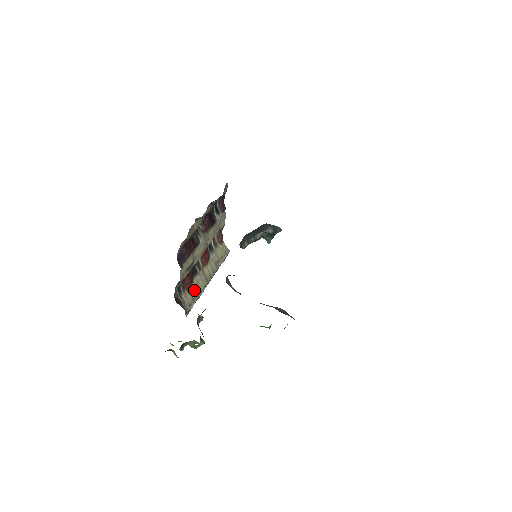
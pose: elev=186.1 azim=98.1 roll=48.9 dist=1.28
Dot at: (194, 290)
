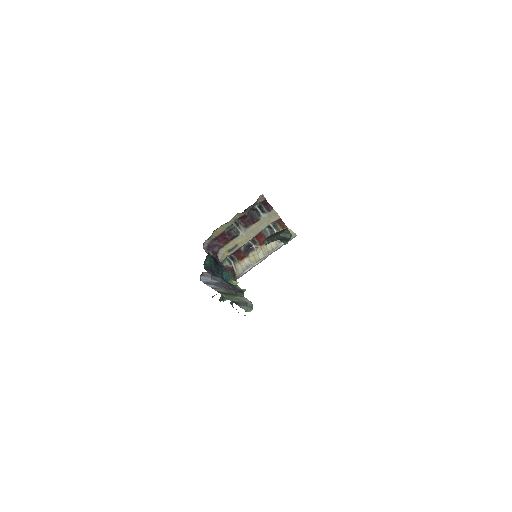
Dot at: (250, 261)
